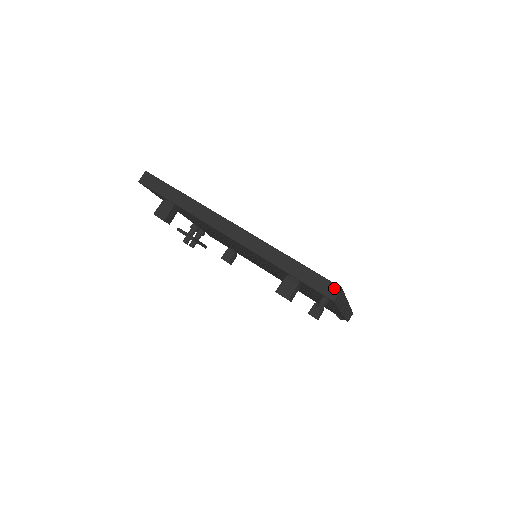
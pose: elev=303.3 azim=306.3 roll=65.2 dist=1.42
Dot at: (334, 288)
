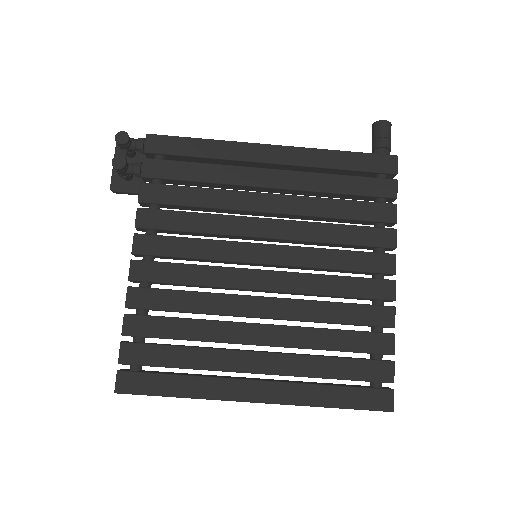
Dot at: (385, 411)
